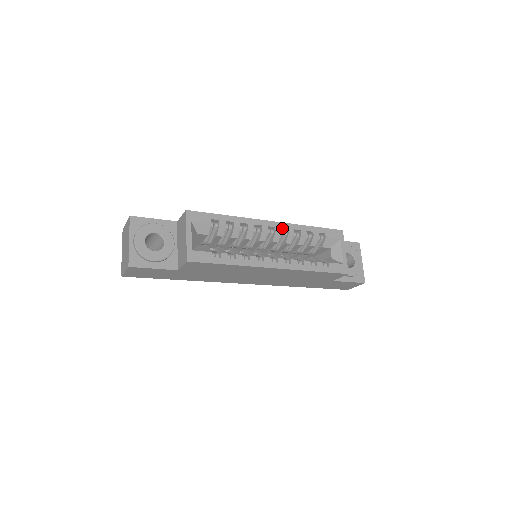
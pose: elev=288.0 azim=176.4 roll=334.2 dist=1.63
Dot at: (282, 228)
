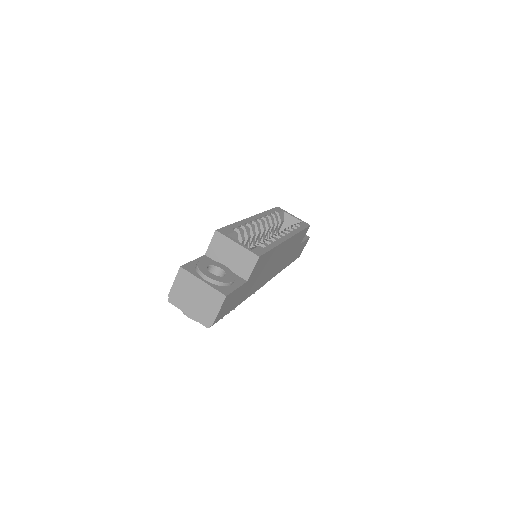
Dot at: (259, 218)
